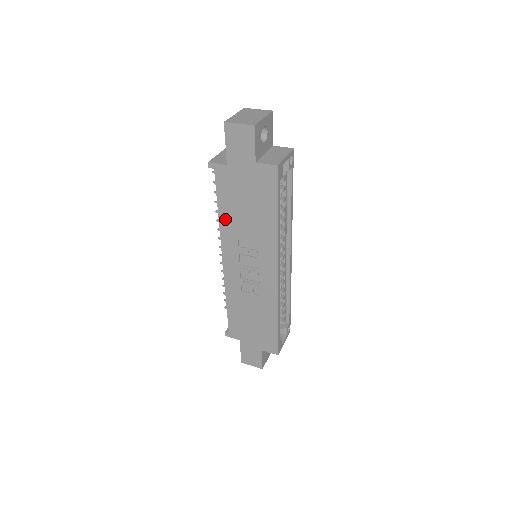
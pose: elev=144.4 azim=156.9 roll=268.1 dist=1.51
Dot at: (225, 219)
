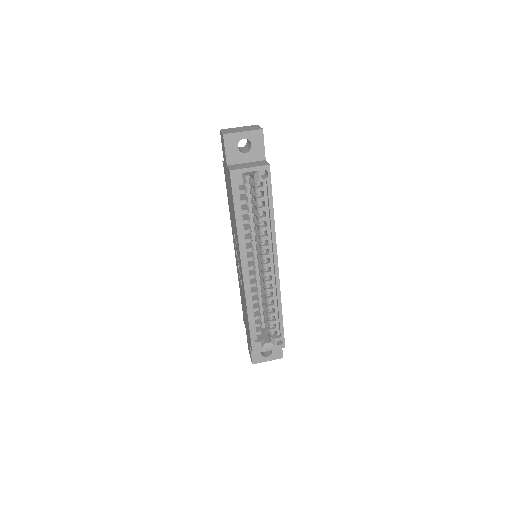
Dot at: occluded
